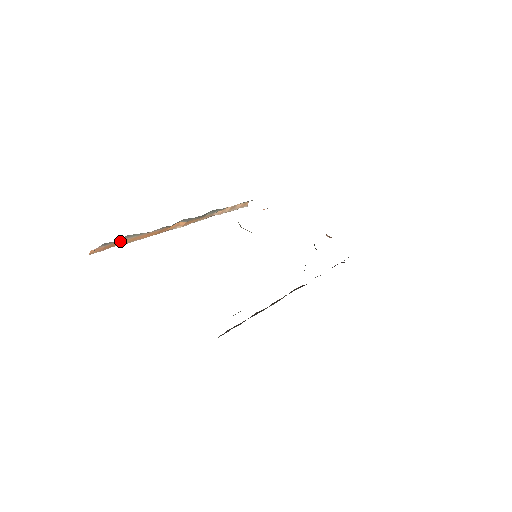
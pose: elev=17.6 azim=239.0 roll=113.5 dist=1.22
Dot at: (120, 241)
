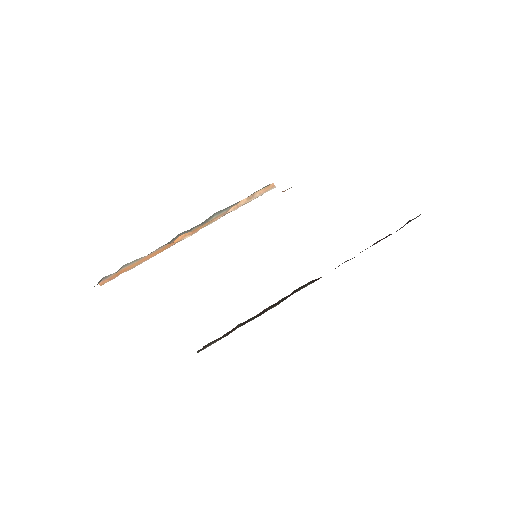
Dot at: (123, 269)
